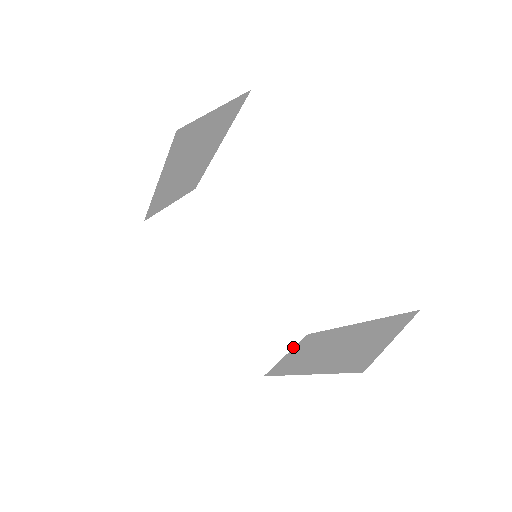
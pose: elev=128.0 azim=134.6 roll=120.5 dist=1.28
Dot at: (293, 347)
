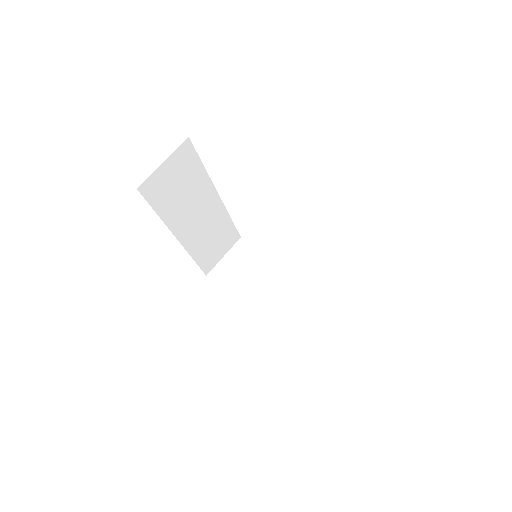
Dot at: (229, 250)
